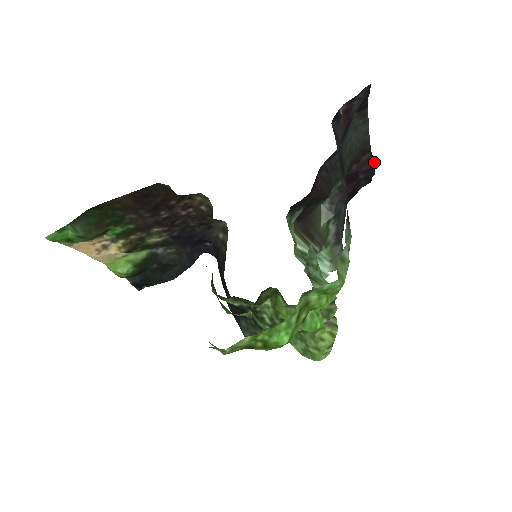
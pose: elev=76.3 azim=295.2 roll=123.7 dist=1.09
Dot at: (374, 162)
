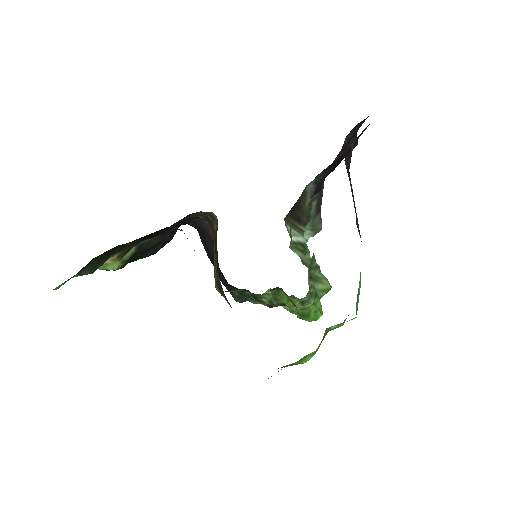
Dot at: (357, 142)
